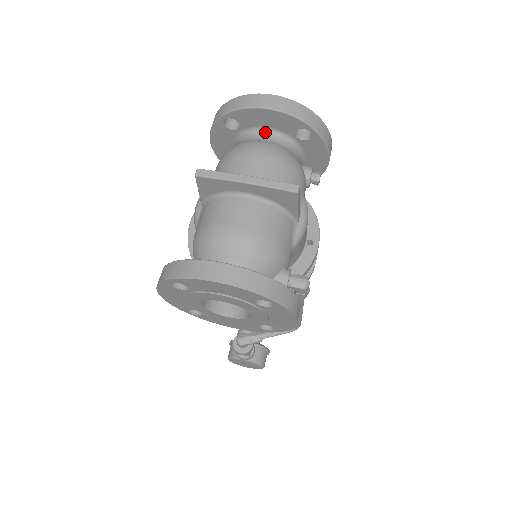
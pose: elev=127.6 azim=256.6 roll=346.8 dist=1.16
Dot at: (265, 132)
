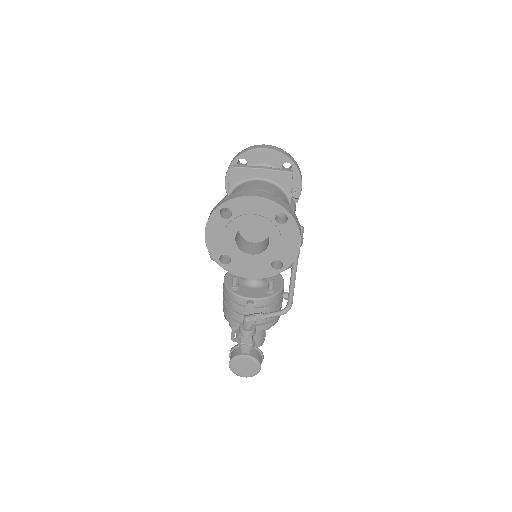
Dot at: (263, 166)
